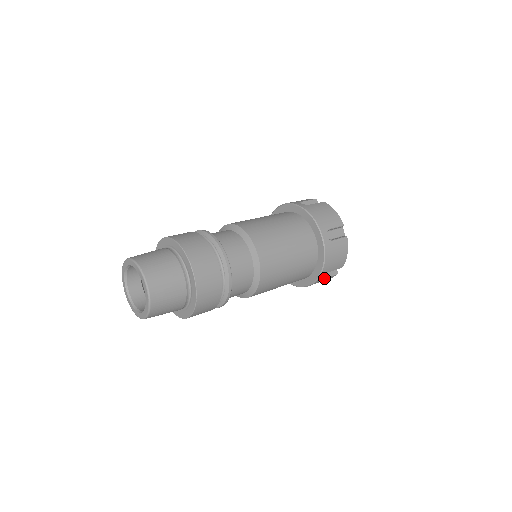
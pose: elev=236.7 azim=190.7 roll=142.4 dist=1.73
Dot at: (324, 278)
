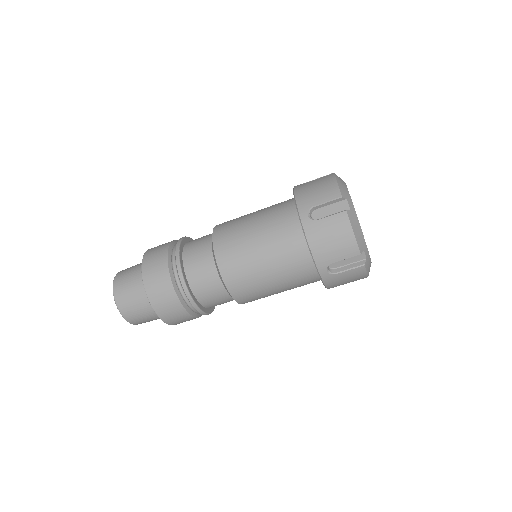
Dot at: occluded
